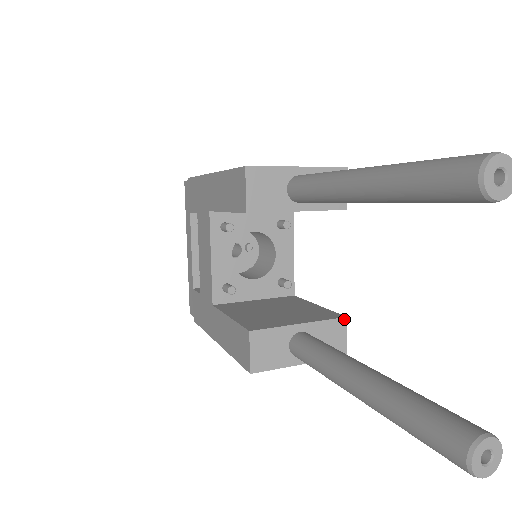
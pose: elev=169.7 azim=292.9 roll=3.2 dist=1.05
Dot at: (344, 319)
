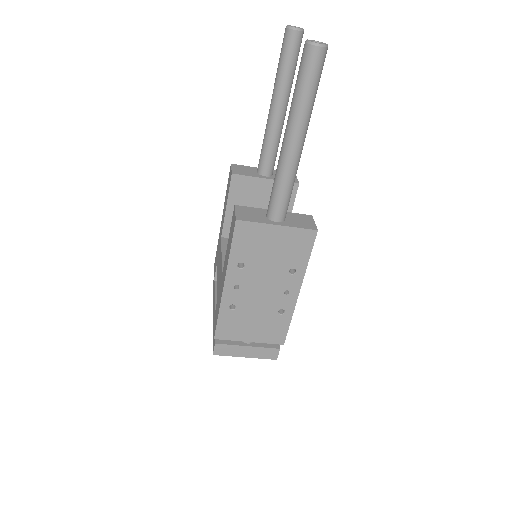
Dot at: (310, 216)
